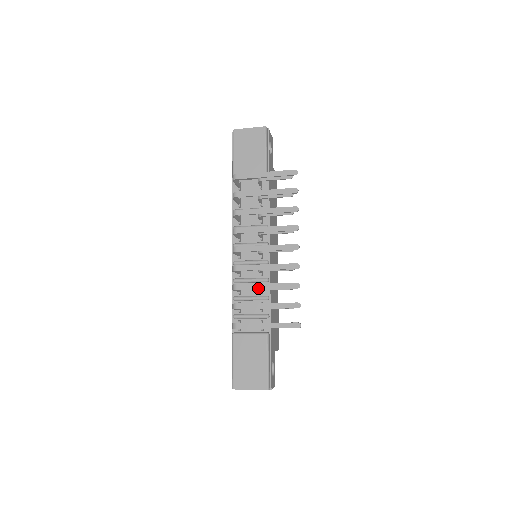
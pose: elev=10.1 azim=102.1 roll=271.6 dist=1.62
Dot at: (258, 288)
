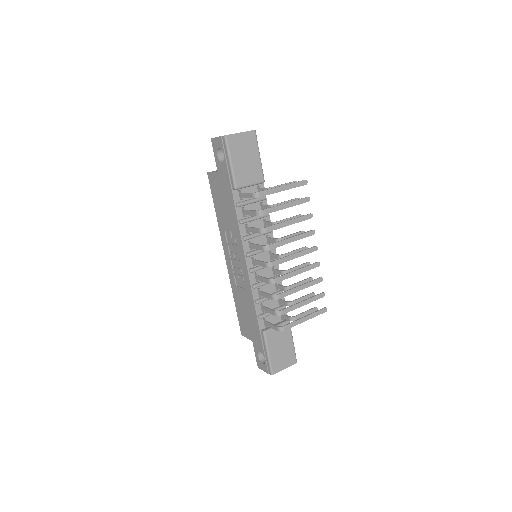
Dot at: (295, 292)
